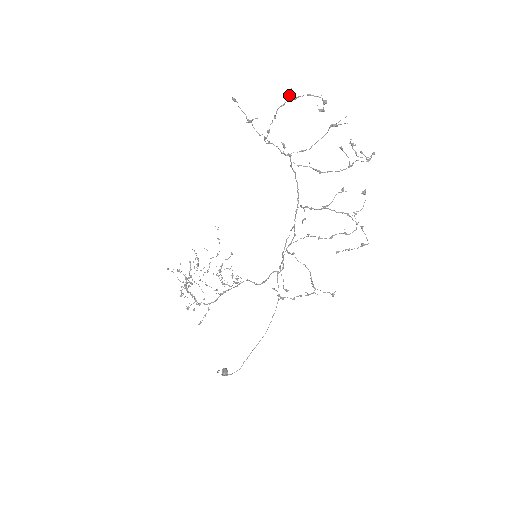
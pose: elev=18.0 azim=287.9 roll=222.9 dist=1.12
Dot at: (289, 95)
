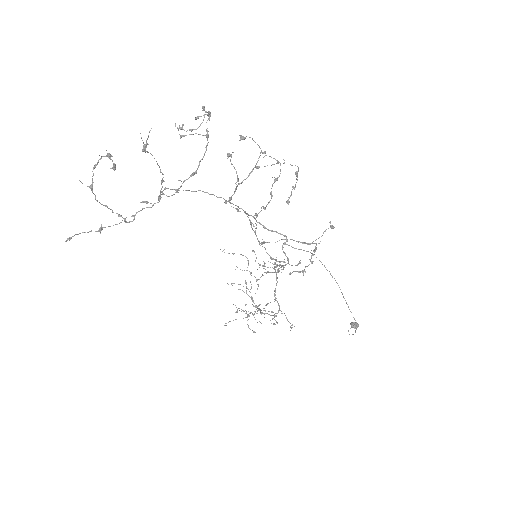
Dot at: occluded
